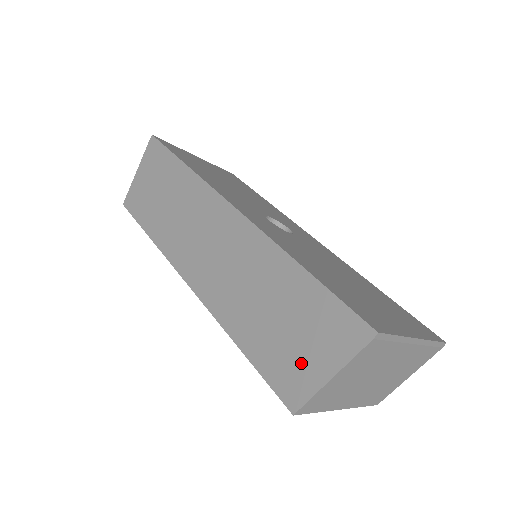
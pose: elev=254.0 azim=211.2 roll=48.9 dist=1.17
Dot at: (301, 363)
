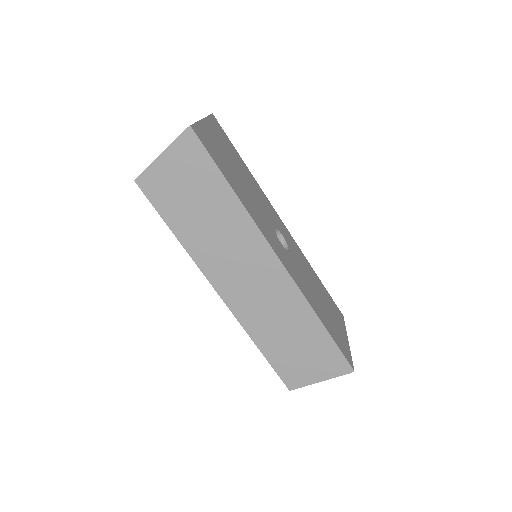
Dot at: (304, 371)
